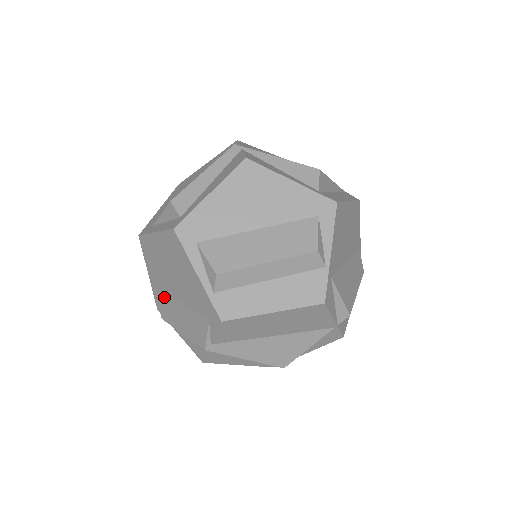
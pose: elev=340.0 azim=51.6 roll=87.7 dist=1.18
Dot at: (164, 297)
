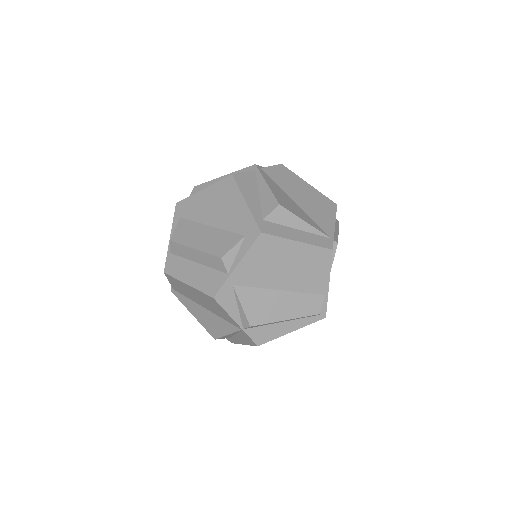
Dot at: occluded
